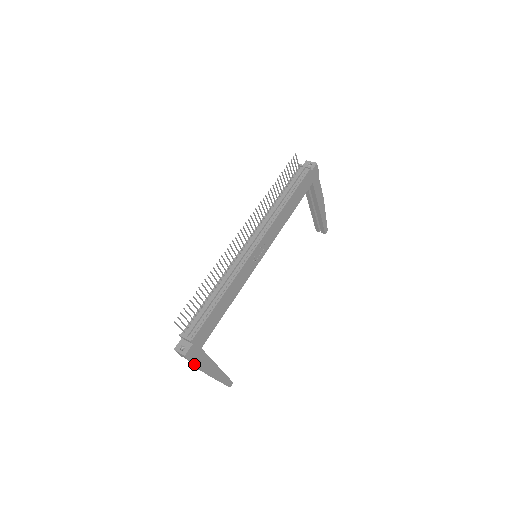
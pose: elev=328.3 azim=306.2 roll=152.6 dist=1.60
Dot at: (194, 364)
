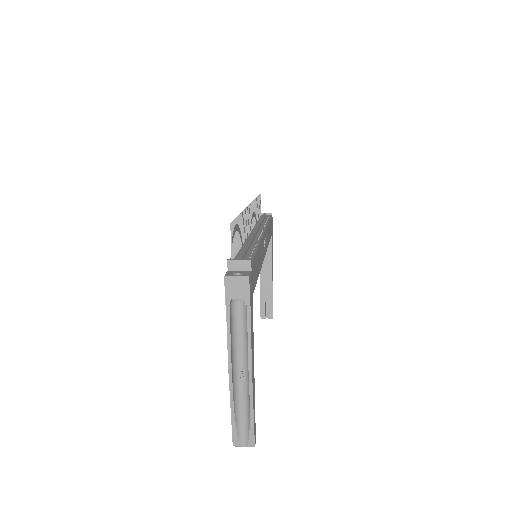
Dot at: (230, 344)
